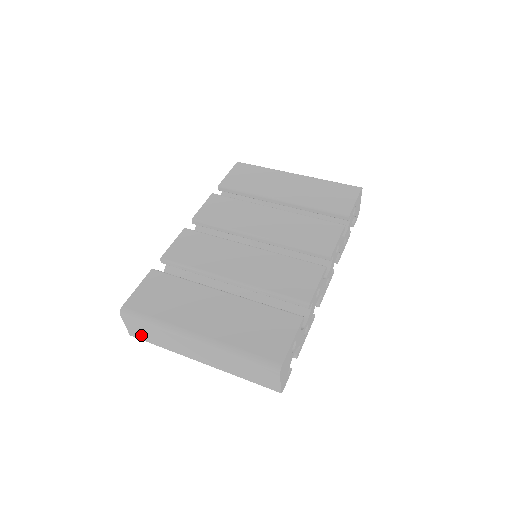
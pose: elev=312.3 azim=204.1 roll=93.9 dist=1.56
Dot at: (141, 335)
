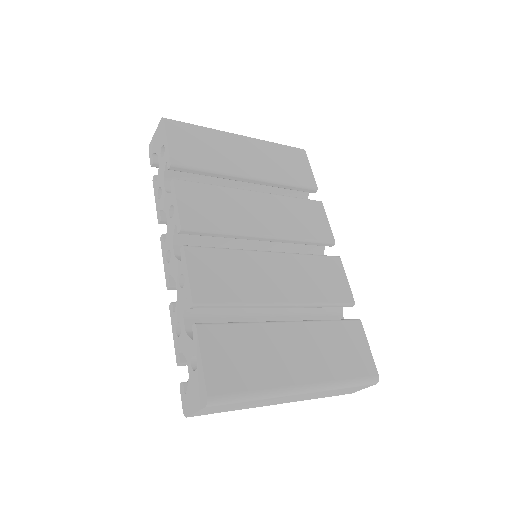
Dot at: (212, 412)
